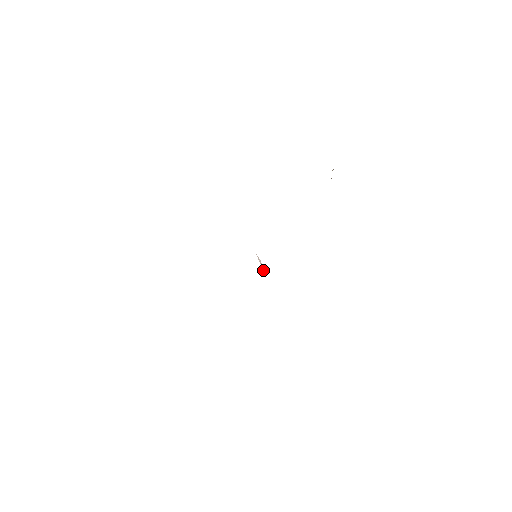
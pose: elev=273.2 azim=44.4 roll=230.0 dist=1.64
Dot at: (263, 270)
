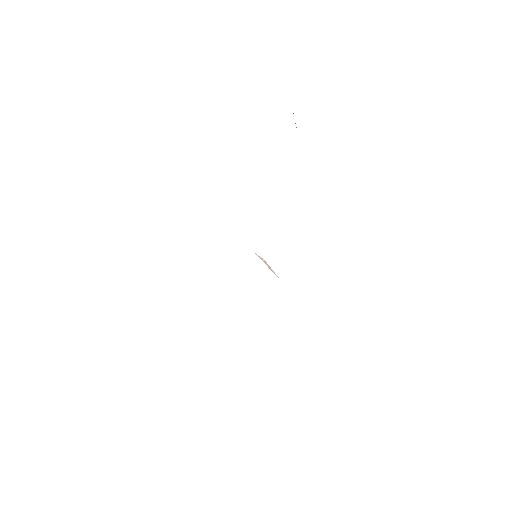
Dot at: (273, 272)
